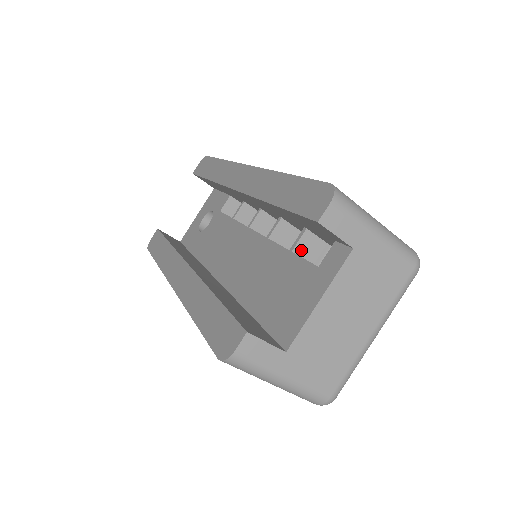
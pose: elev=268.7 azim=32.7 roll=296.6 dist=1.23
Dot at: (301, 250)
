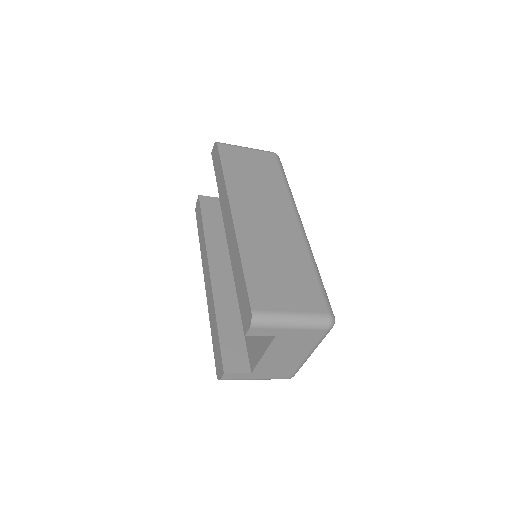
Dot at: occluded
